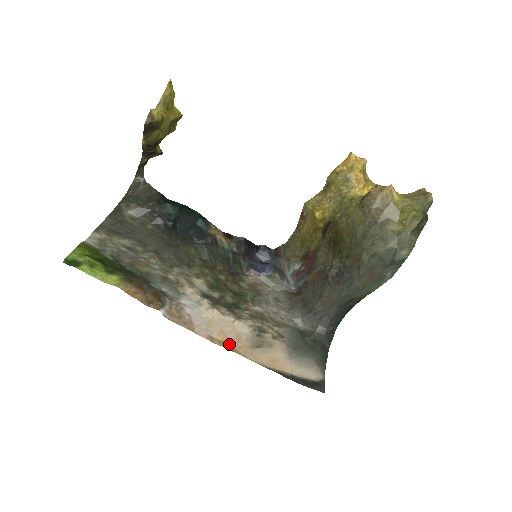
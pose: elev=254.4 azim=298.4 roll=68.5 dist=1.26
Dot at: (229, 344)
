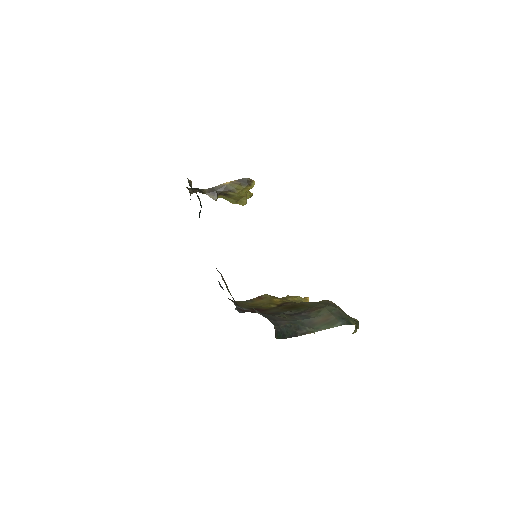
Dot at: occluded
